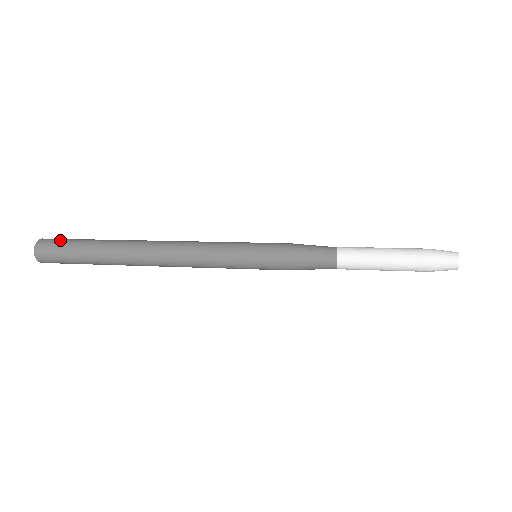
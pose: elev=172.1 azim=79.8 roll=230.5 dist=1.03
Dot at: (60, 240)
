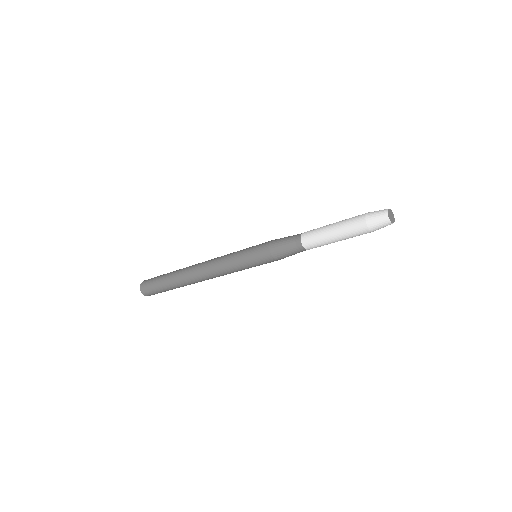
Dot at: (153, 278)
